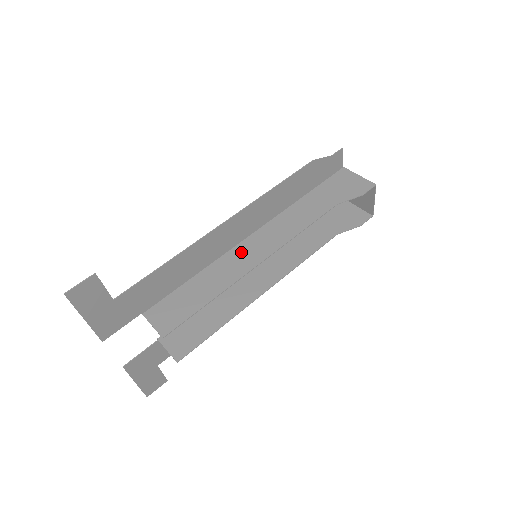
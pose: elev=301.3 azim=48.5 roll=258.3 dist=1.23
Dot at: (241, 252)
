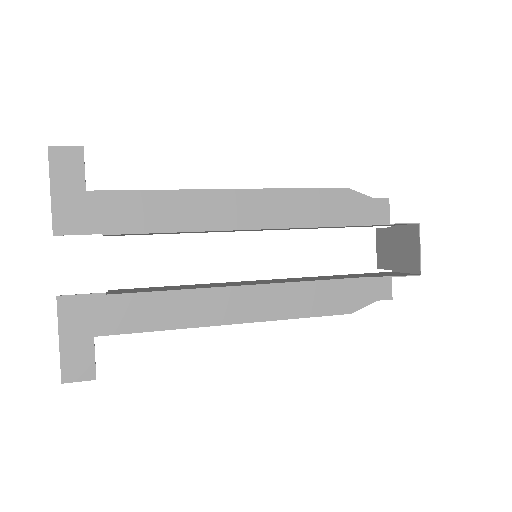
Dot at: occluded
